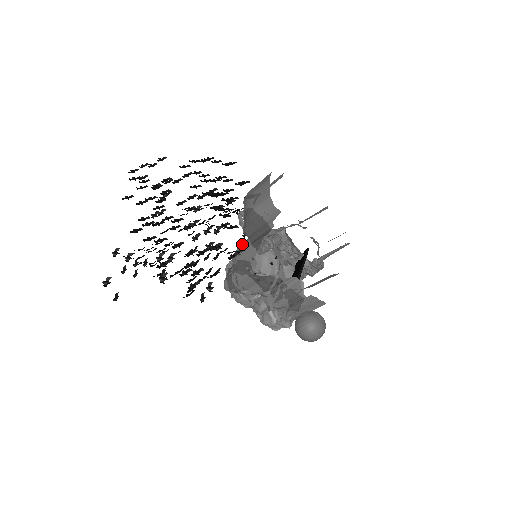
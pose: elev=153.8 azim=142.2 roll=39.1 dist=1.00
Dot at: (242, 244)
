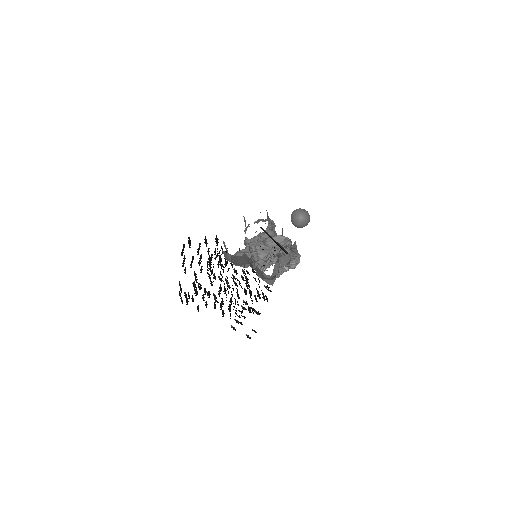
Dot at: occluded
